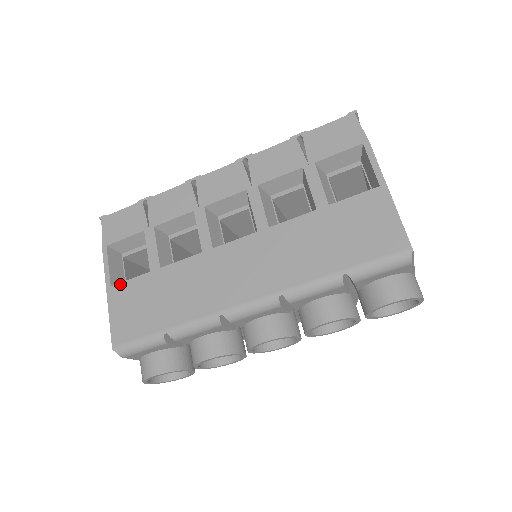
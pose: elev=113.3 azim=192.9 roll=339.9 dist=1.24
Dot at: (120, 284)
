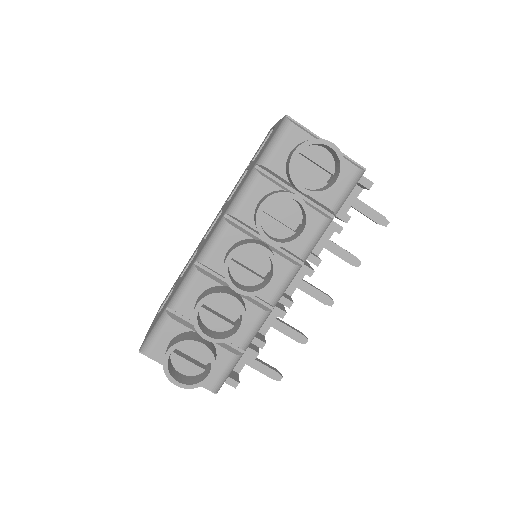
Dot at: occluded
